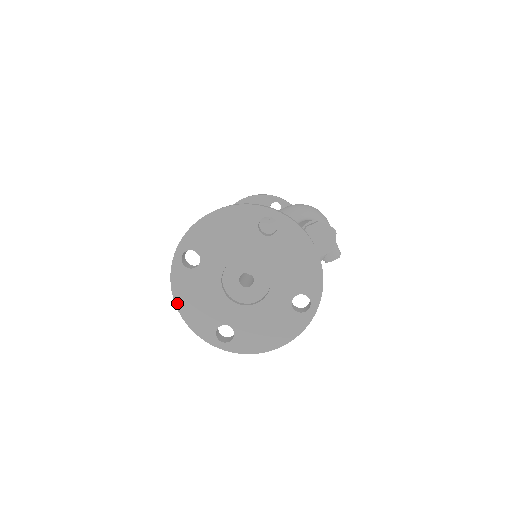
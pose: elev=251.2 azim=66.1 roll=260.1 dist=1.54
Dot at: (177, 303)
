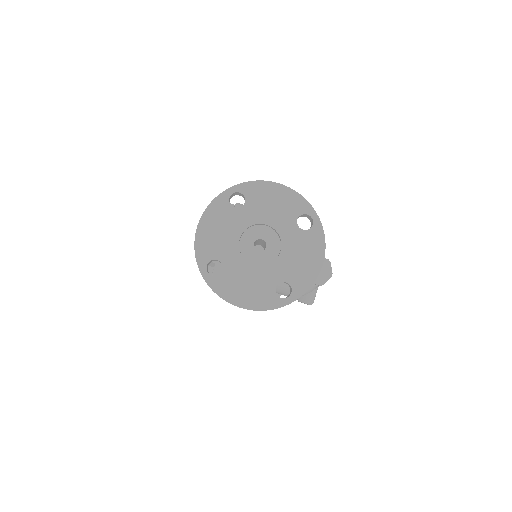
Dot at: (202, 220)
